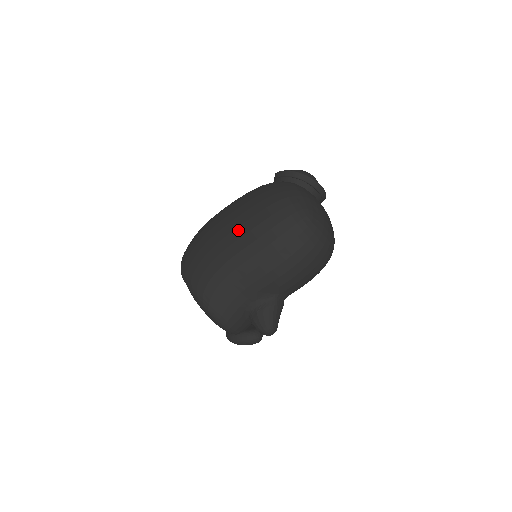
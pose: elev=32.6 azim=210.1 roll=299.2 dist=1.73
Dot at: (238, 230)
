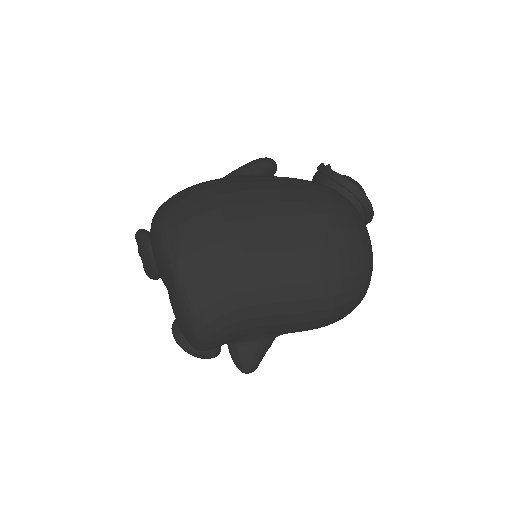
Dot at: (289, 255)
